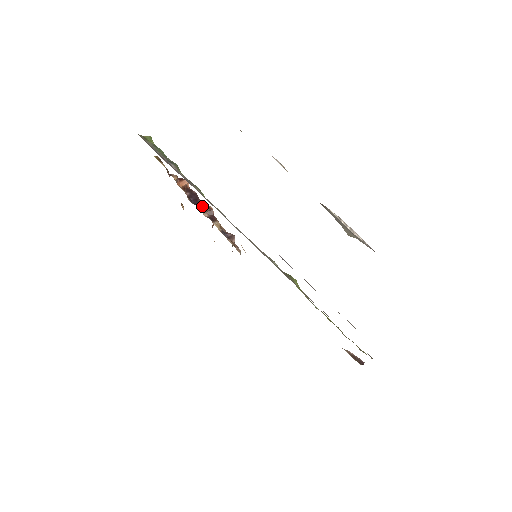
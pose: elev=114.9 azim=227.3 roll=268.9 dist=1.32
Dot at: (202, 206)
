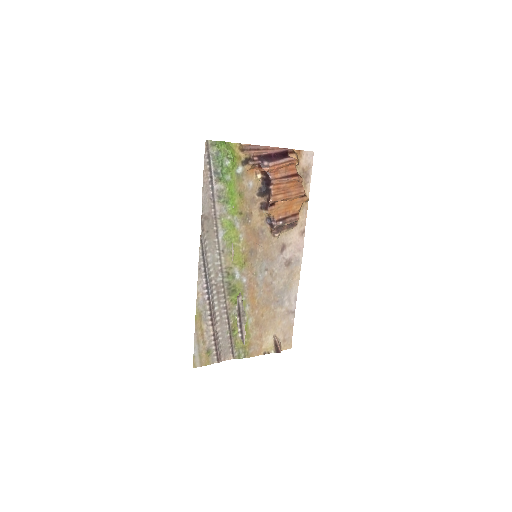
Dot at: (268, 192)
